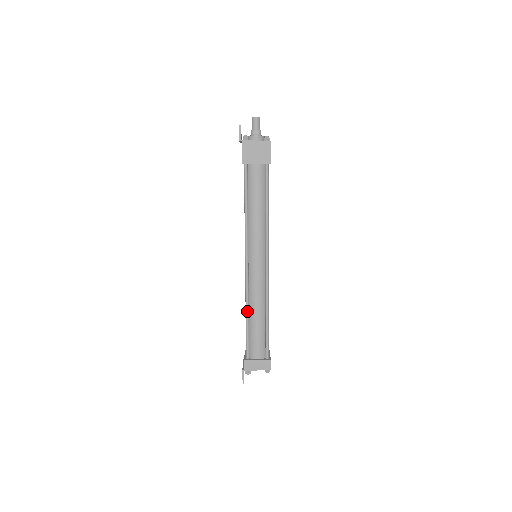
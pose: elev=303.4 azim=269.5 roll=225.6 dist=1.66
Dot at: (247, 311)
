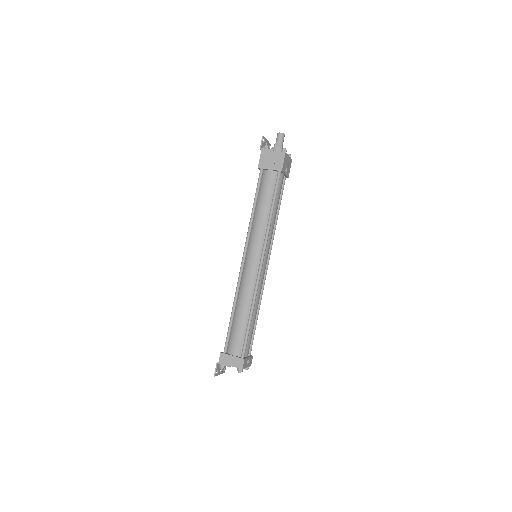
Dot at: (234, 304)
